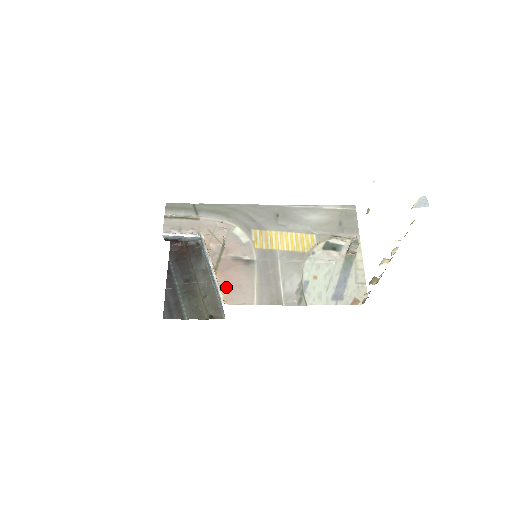
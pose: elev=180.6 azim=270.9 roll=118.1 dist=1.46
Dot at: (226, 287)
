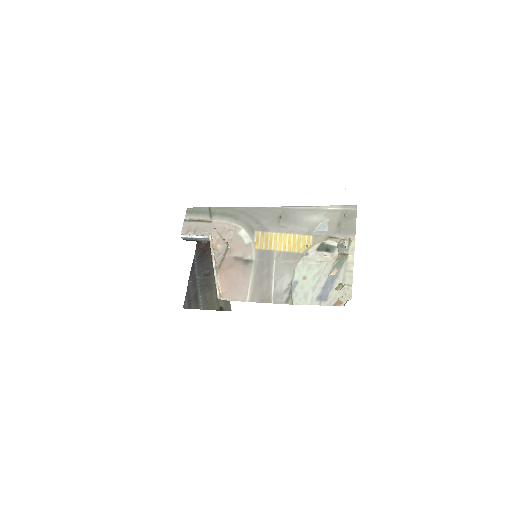
Dot at: (225, 284)
